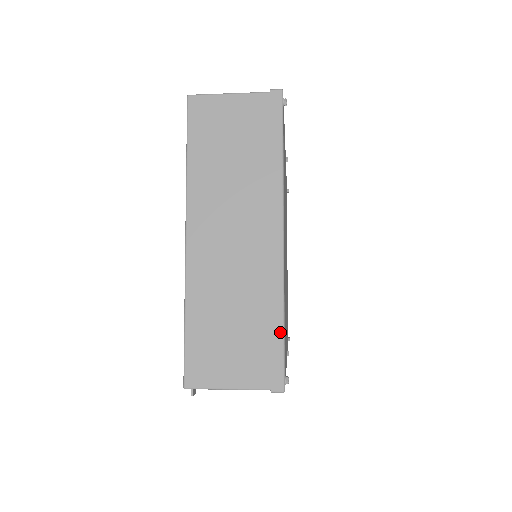
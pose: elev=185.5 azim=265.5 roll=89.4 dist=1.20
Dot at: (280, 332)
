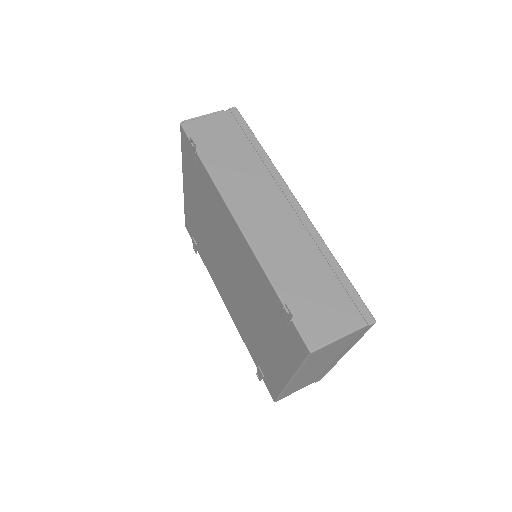
Dot at: occluded
